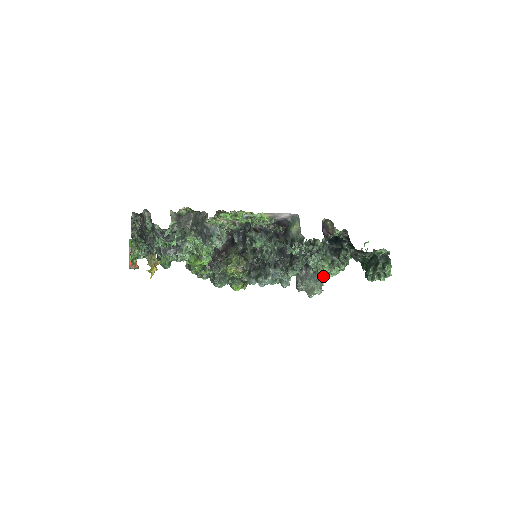
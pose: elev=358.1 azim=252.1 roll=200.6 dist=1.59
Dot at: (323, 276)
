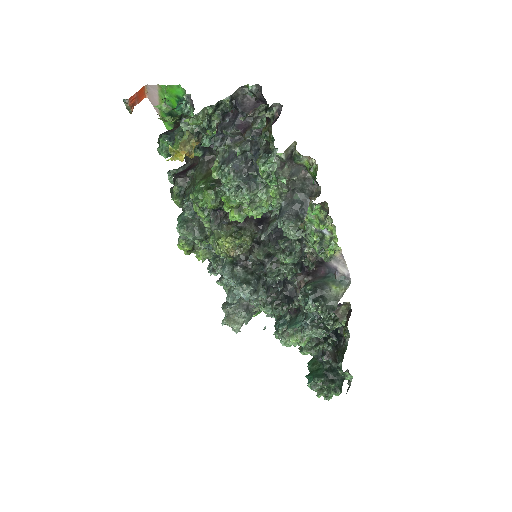
Dot at: occluded
